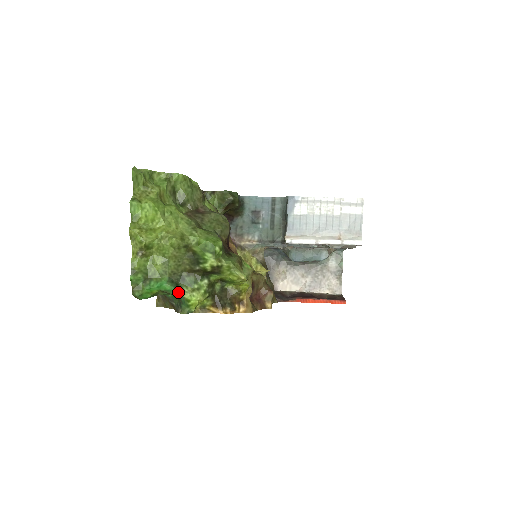
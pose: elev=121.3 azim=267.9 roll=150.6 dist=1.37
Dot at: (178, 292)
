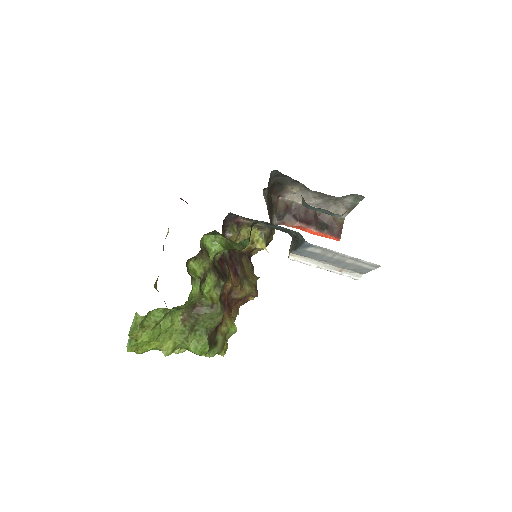
Dot at: occluded
